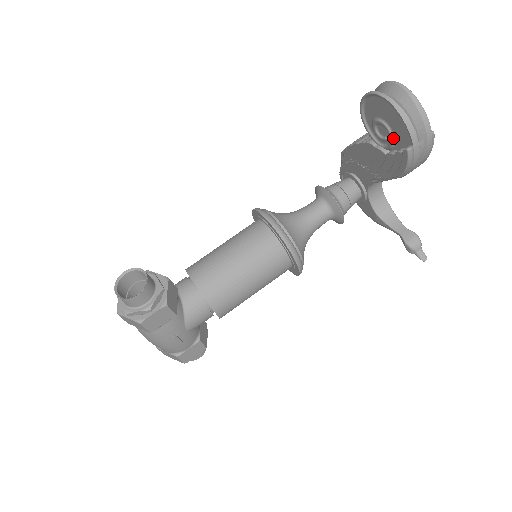
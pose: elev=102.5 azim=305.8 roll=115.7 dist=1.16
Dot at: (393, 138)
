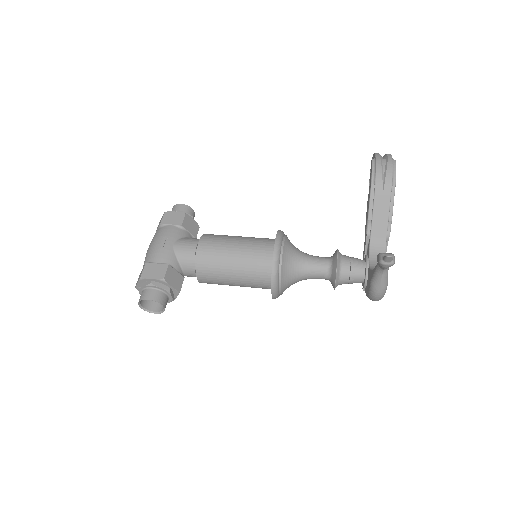
Dot at: occluded
